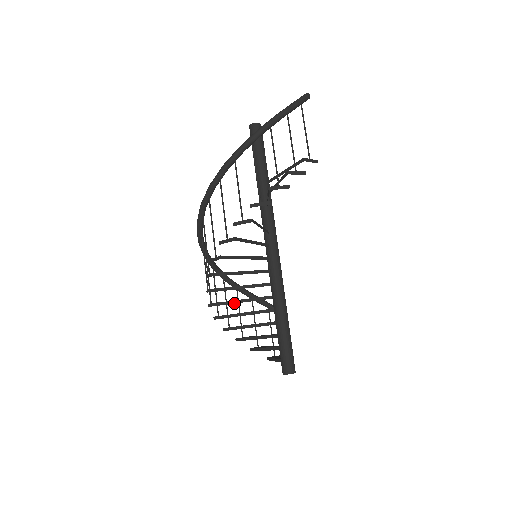
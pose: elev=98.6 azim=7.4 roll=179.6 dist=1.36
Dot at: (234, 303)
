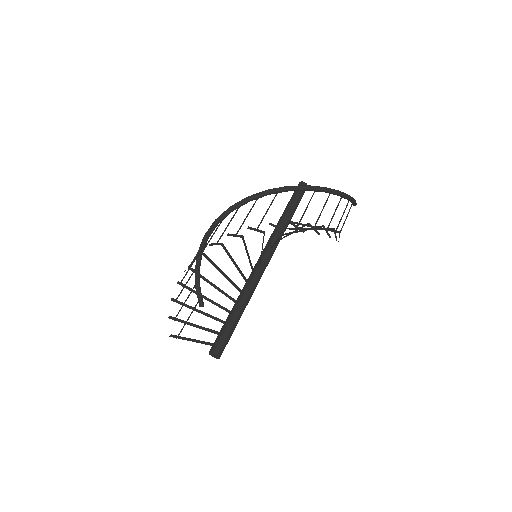
Dot at: (219, 271)
